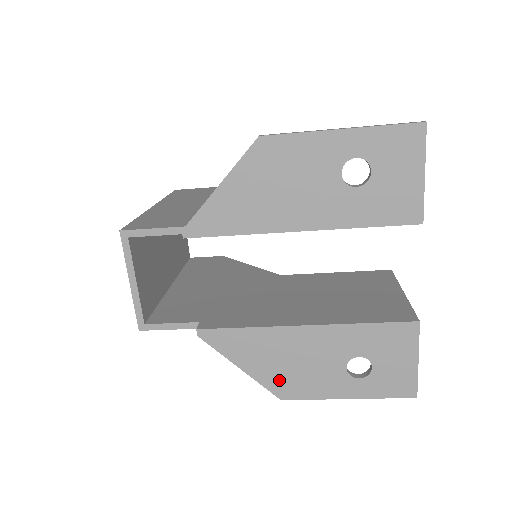
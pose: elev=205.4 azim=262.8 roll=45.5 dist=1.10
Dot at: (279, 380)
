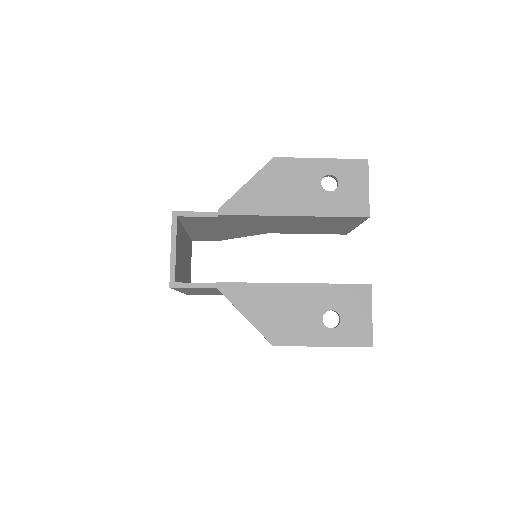
Dot at: (273, 328)
